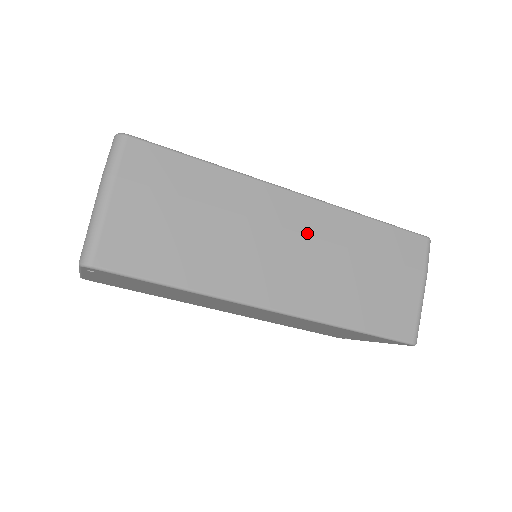
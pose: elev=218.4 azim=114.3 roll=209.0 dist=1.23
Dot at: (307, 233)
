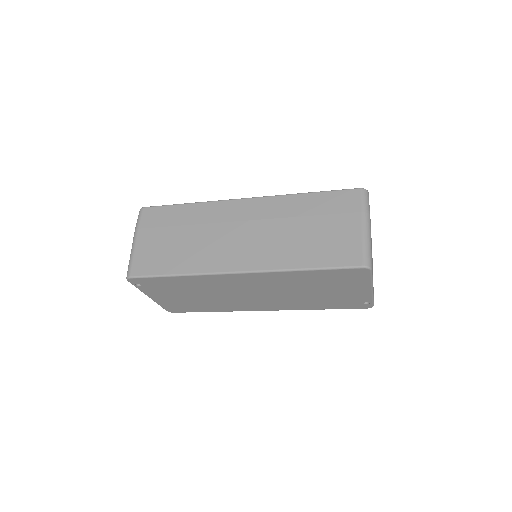
Dot at: (256, 219)
